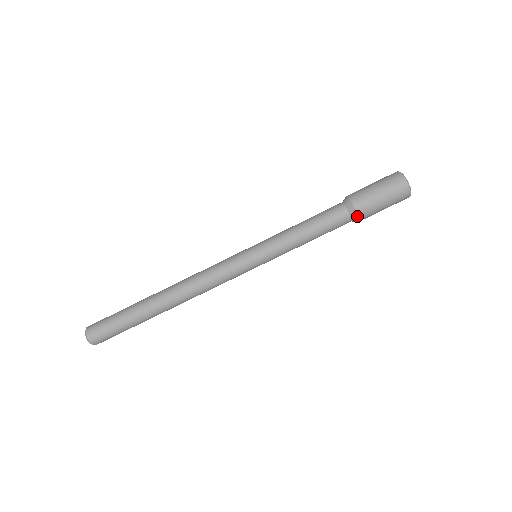
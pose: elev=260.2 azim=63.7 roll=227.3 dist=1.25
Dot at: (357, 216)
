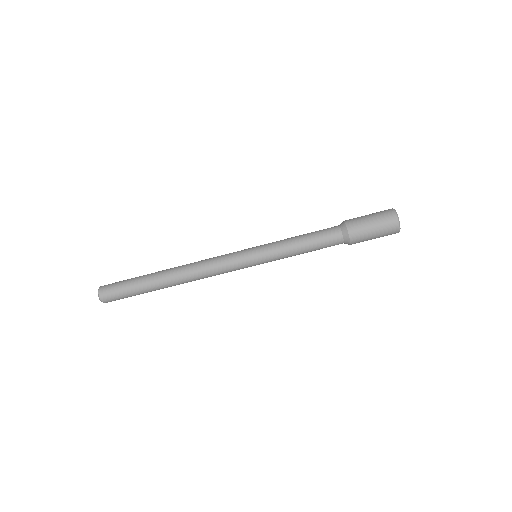
Dot at: (348, 236)
